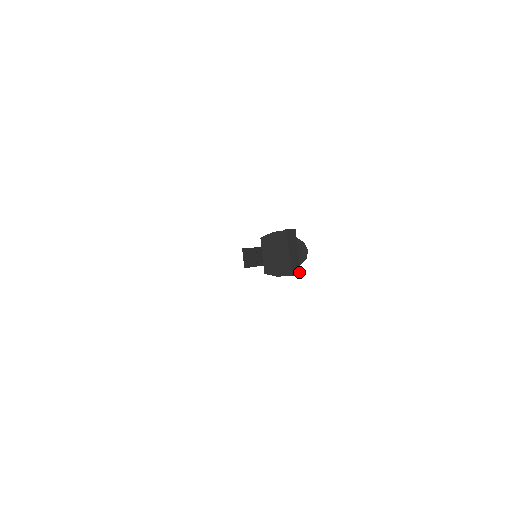
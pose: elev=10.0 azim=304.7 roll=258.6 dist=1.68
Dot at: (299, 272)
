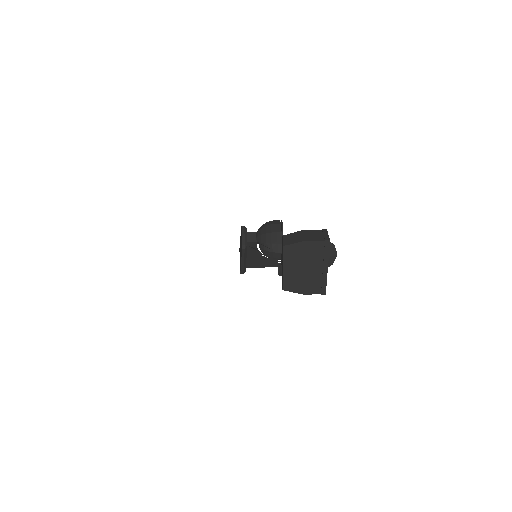
Dot at: occluded
